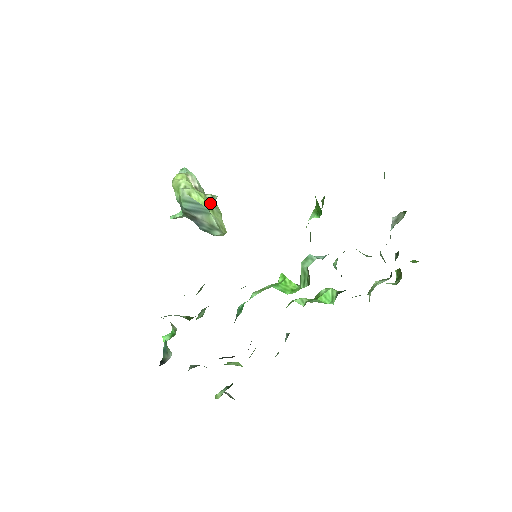
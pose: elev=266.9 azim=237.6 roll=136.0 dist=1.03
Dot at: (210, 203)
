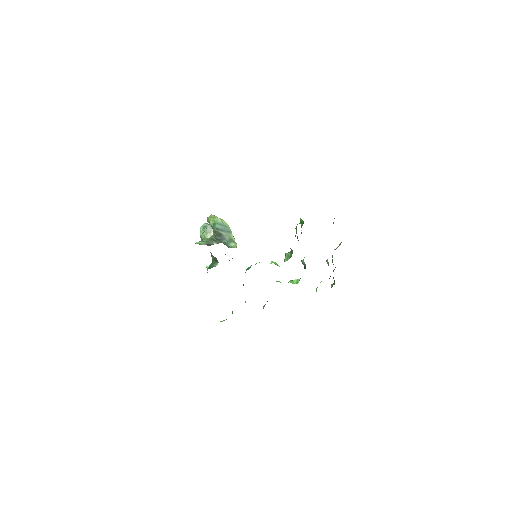
Dot at: occluded
